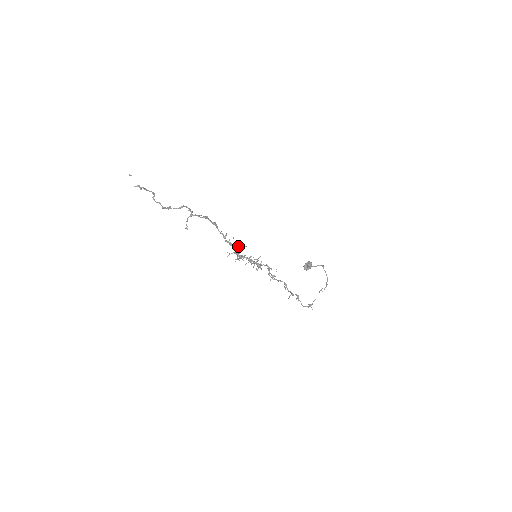
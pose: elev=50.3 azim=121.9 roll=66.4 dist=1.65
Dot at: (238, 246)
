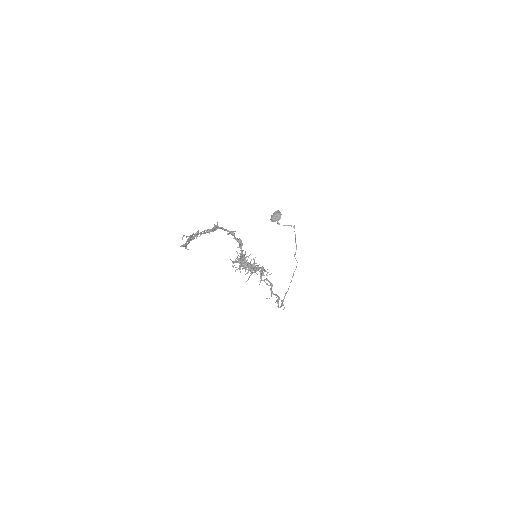
Dot at: (253, 267)
